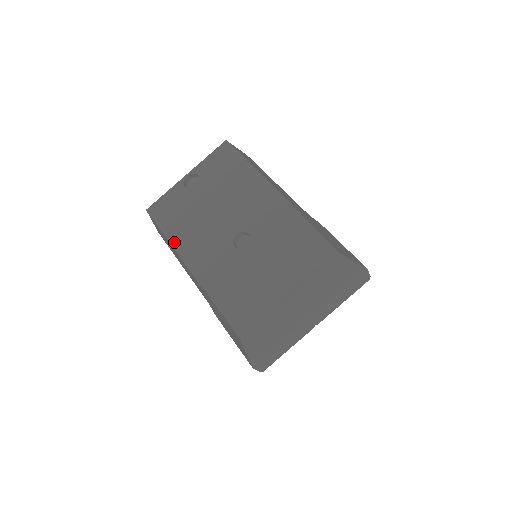
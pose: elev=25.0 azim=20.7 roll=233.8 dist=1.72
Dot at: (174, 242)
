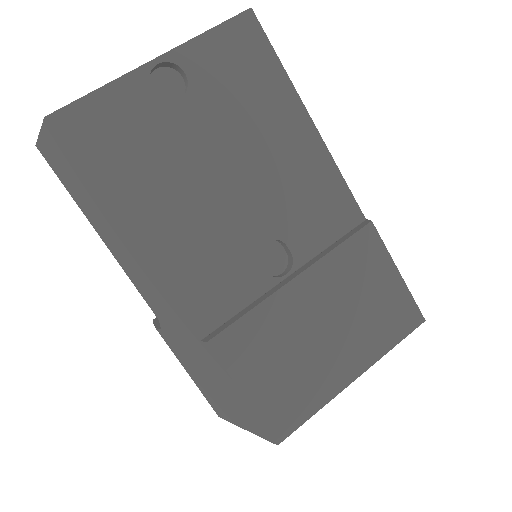
Dot at: (131, 227)
